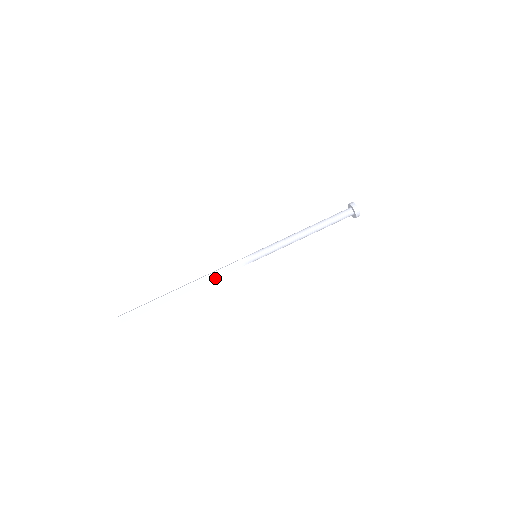
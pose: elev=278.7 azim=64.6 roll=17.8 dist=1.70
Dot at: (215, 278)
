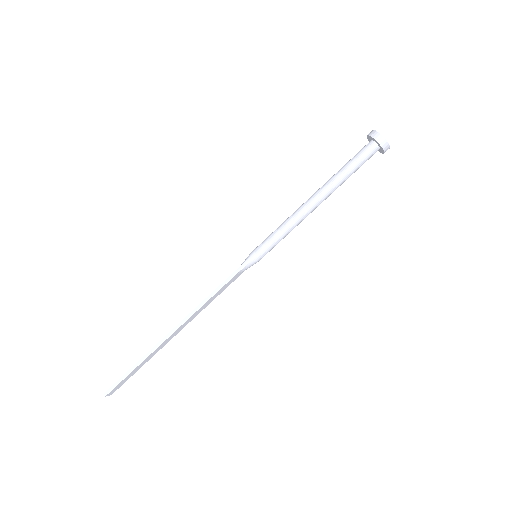
Dot at: (210, 302)
